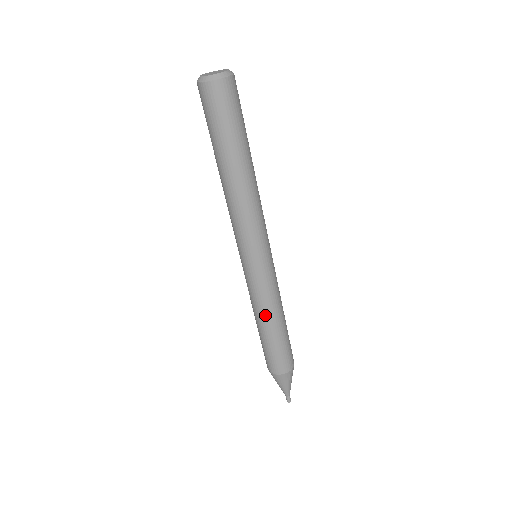
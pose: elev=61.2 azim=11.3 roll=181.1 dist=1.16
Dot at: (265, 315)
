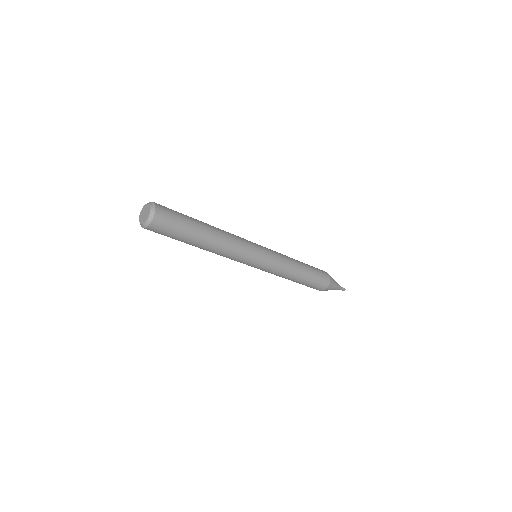
Dot at: occluded
